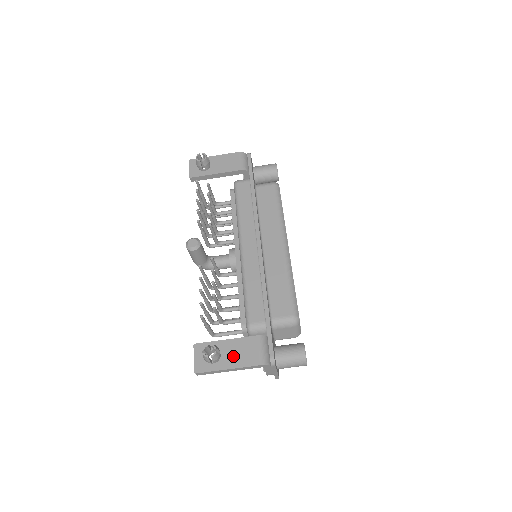
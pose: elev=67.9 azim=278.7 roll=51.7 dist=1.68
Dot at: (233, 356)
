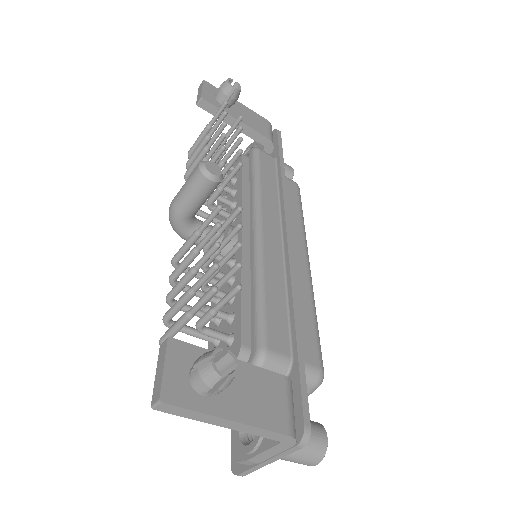
Dot at: (242, 396)
